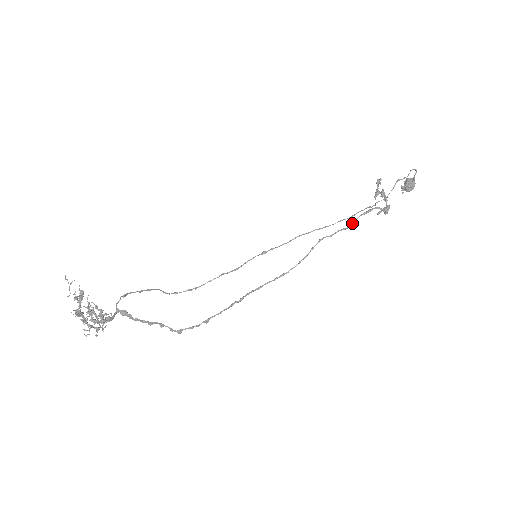
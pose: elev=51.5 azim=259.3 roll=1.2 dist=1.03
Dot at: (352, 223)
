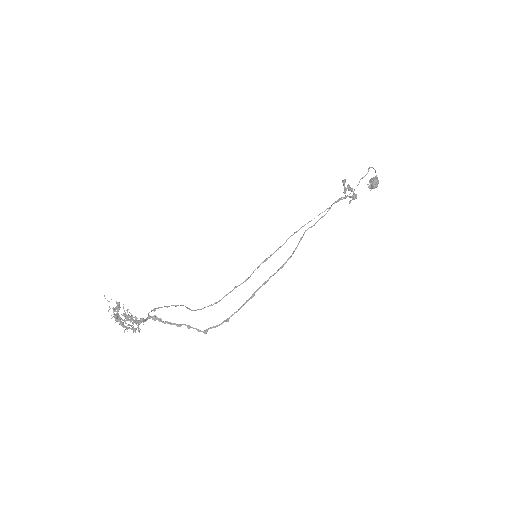
Dot at: (327, 211)
